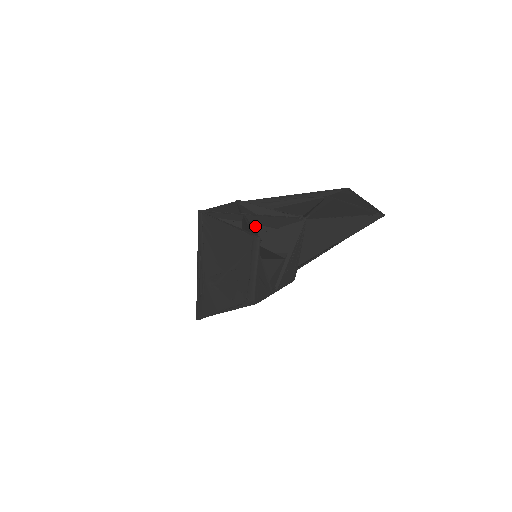
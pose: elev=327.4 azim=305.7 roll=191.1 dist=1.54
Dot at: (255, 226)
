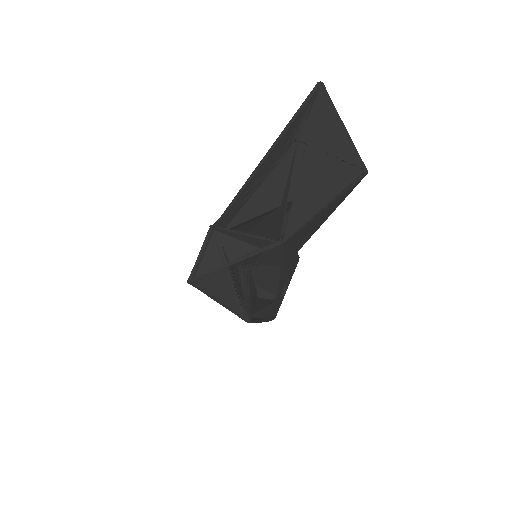
Dot at: occluded
